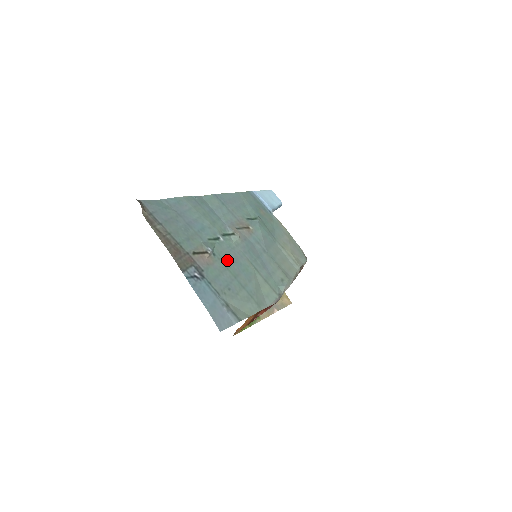
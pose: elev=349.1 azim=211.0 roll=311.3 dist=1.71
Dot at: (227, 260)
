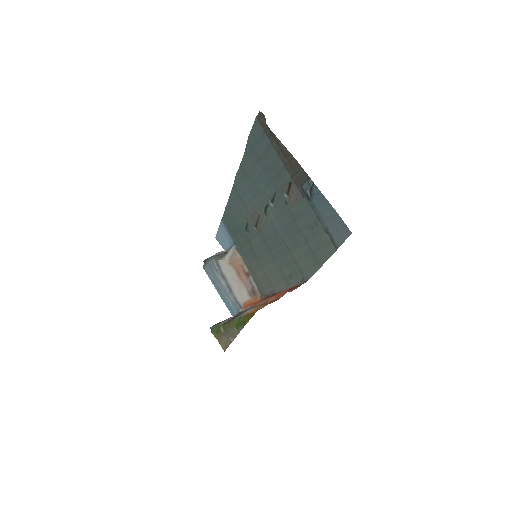
Dot at: (288, 217)
